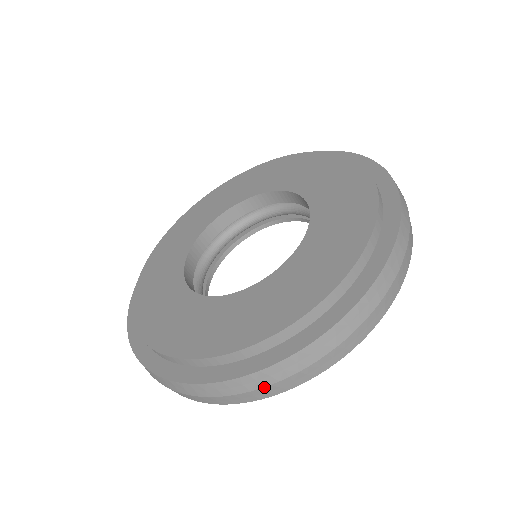
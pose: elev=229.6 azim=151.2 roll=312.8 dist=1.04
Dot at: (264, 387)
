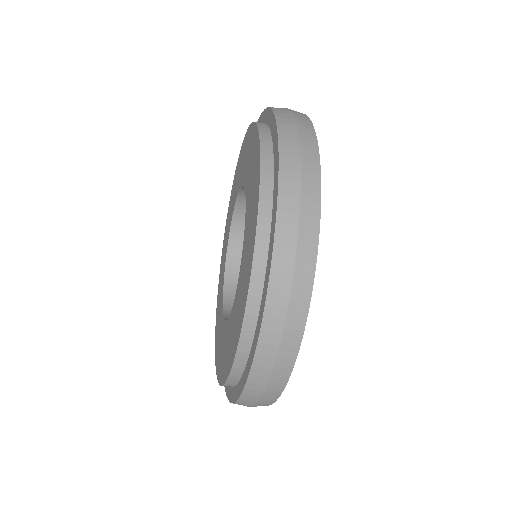
Dot at: (264, 391)
